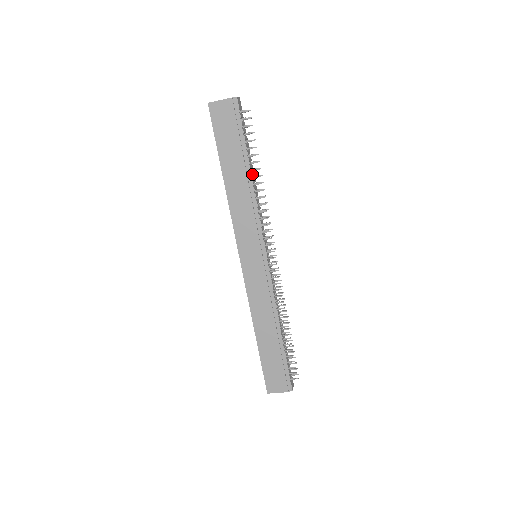
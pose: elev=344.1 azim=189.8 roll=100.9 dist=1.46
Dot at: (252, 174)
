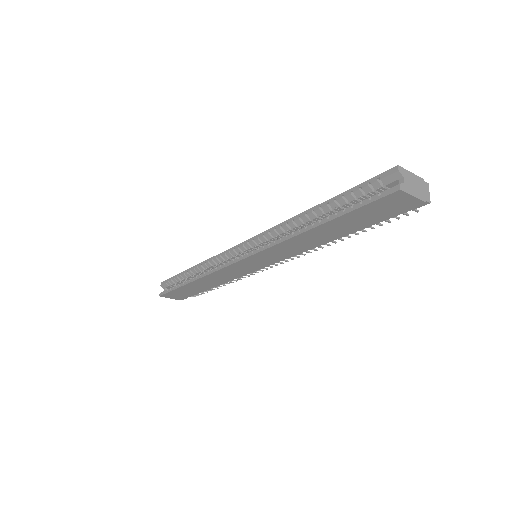
Dot at: occluded
